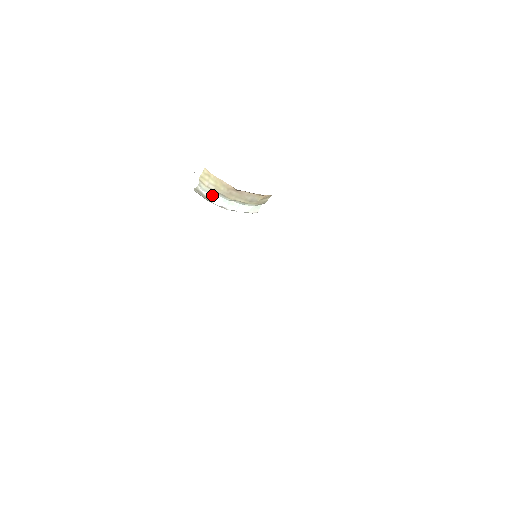
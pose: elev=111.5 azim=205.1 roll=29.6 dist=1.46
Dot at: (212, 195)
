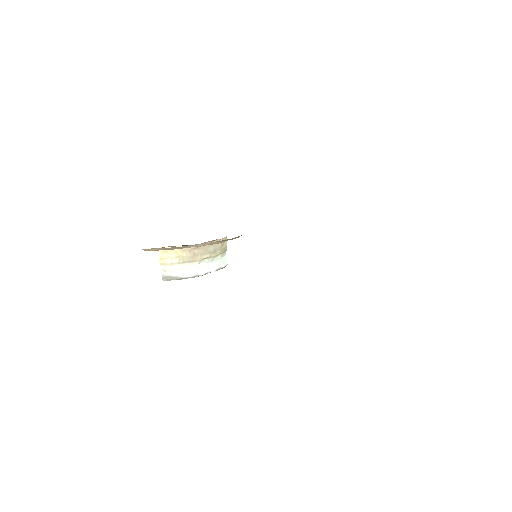
Dot at: (180, 271)
